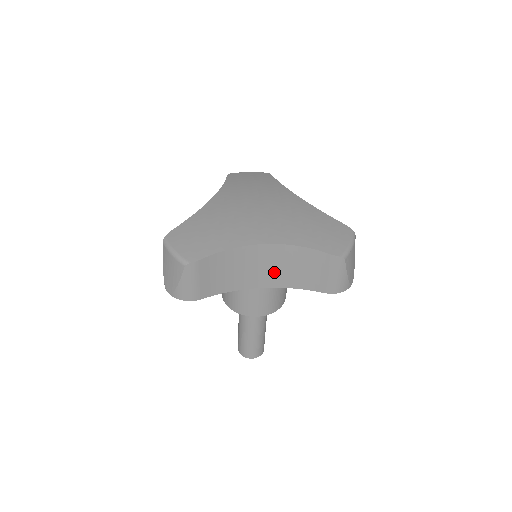
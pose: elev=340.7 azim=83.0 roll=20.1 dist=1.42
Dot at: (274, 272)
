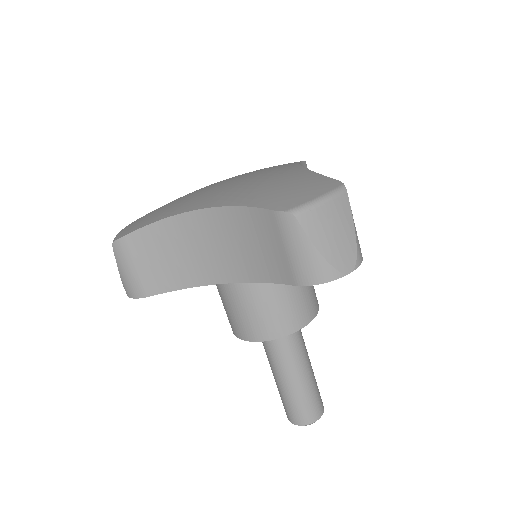
Dot at: (226, 256)
